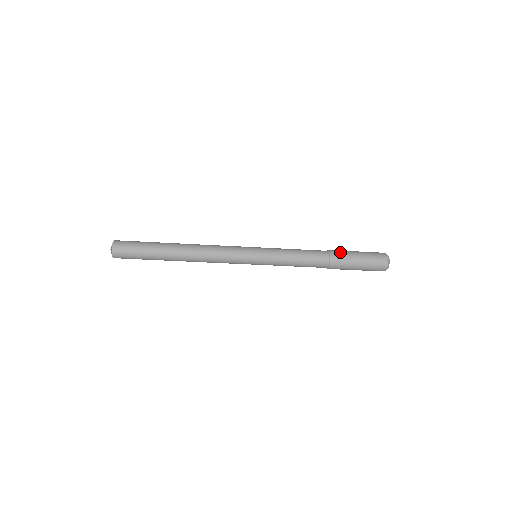
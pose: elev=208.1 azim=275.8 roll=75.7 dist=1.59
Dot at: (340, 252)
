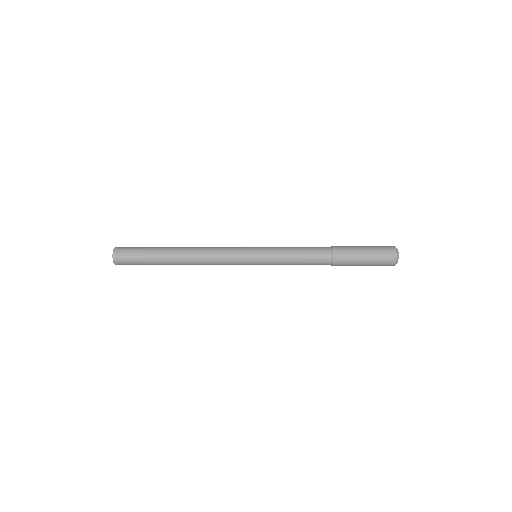
Dot at: (344, 251)
